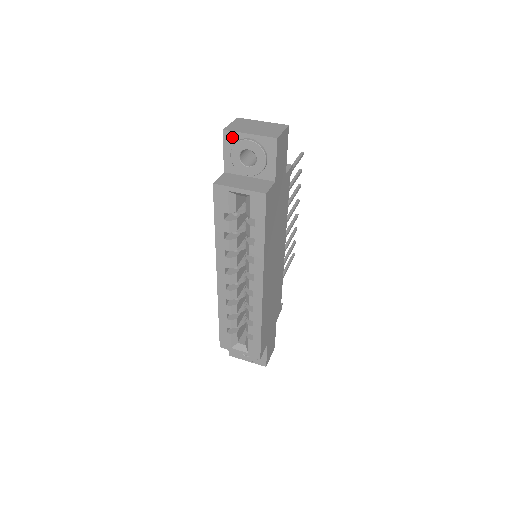
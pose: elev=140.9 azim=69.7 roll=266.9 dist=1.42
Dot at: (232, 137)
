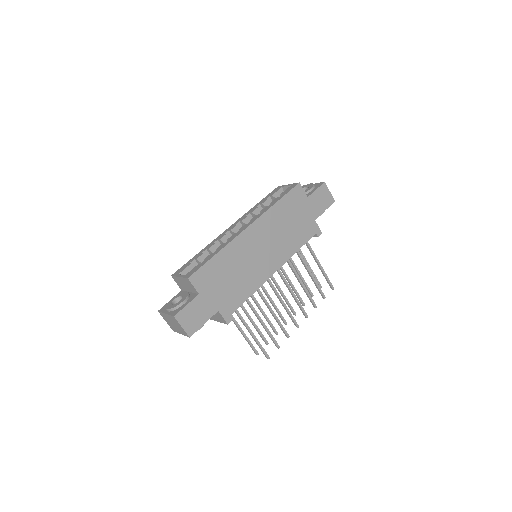
Dot at: occluded
